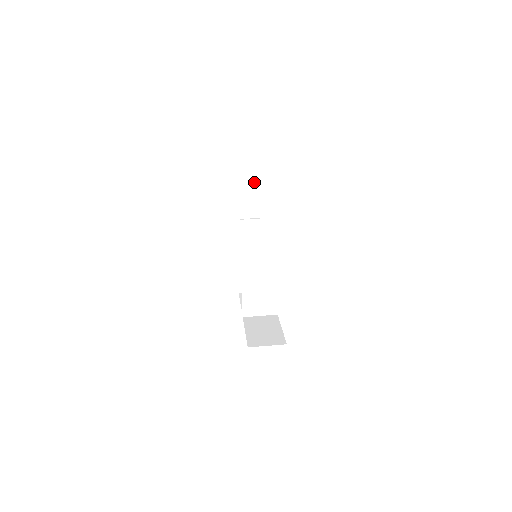
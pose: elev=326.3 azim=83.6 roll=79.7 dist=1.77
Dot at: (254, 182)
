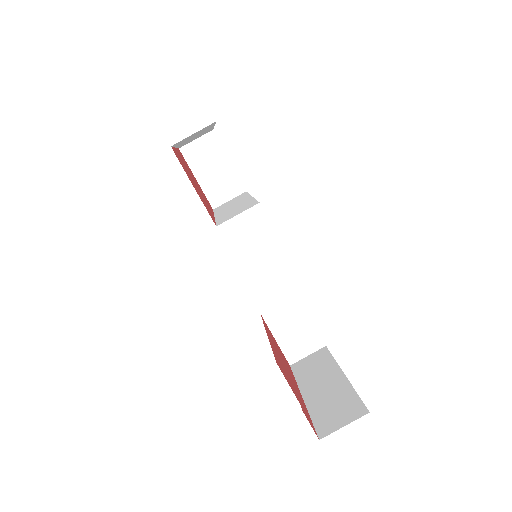
Dot at: (204, 130)
